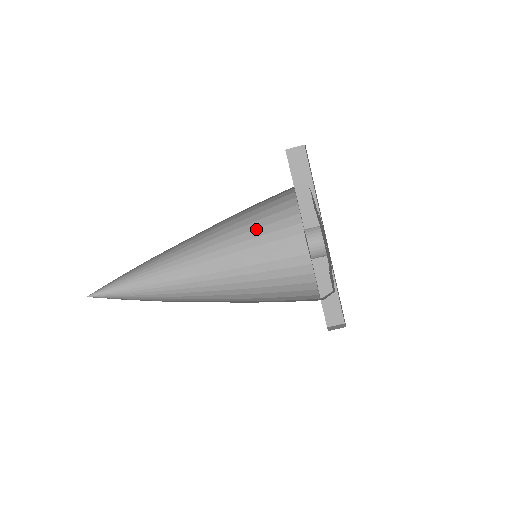
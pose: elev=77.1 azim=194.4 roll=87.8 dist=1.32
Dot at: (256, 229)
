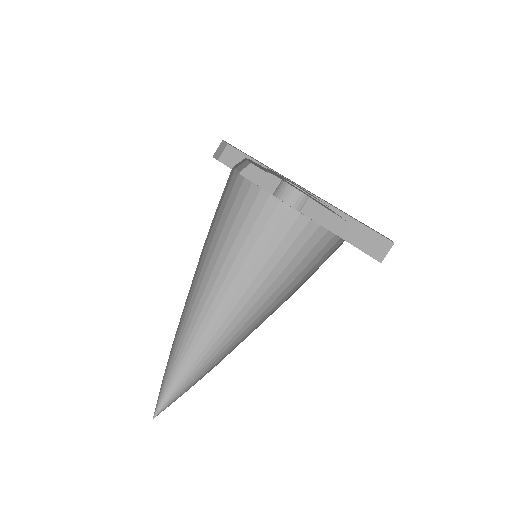
Dot at: (264, 249)
